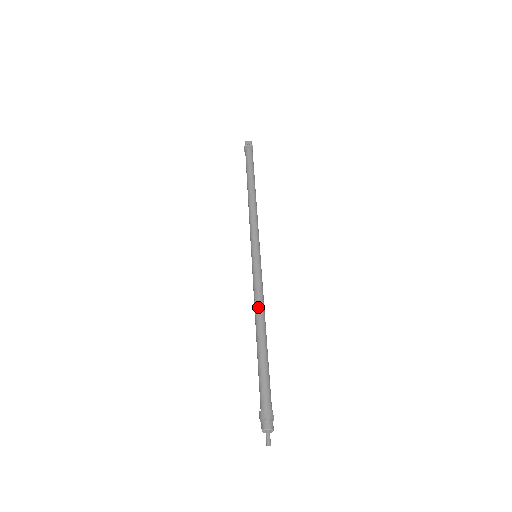
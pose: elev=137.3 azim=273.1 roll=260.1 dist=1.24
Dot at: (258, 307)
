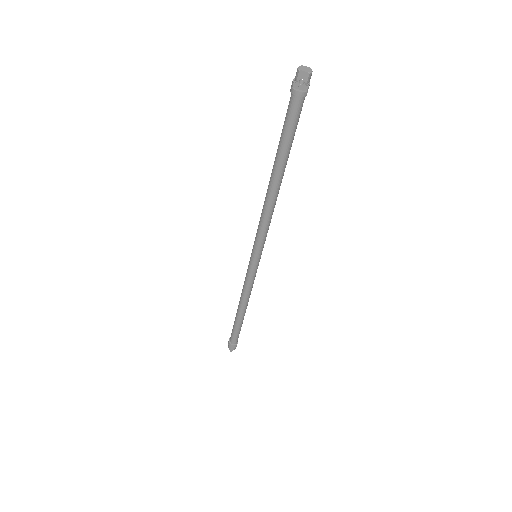
Dot at: (243, 298)
